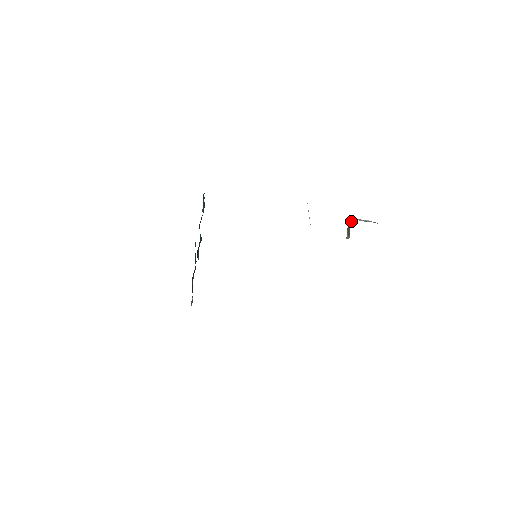
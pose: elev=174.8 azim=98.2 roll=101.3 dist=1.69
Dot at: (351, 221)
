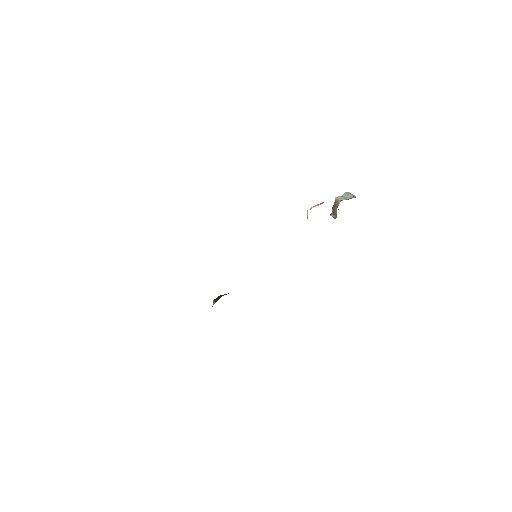
Dot at: (337, 203)
